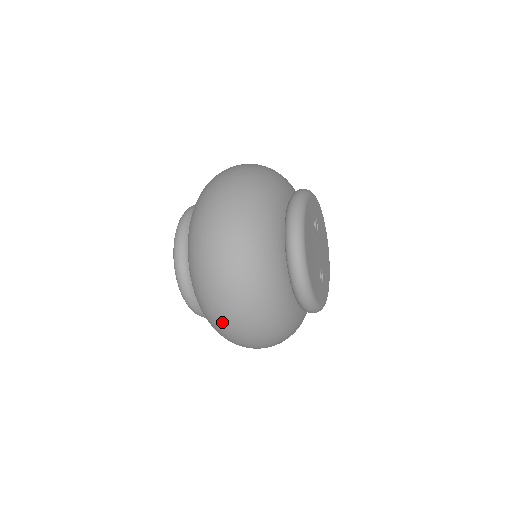
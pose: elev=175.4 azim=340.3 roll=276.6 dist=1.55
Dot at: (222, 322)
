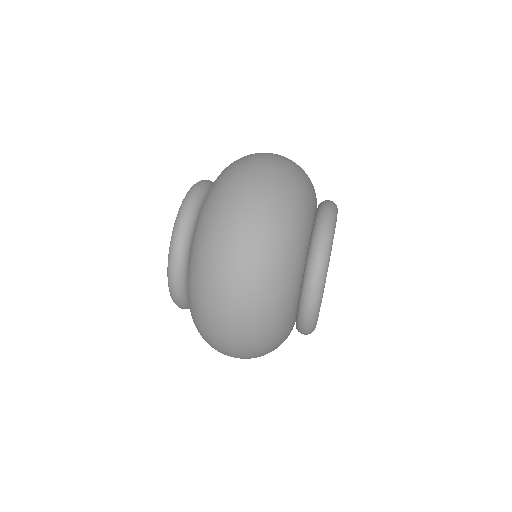
Dot at: occluded
